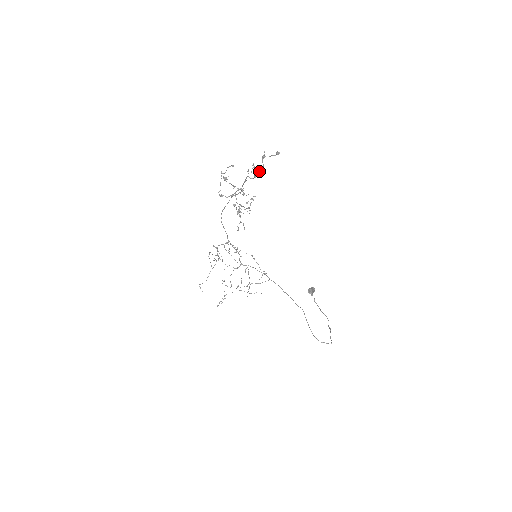
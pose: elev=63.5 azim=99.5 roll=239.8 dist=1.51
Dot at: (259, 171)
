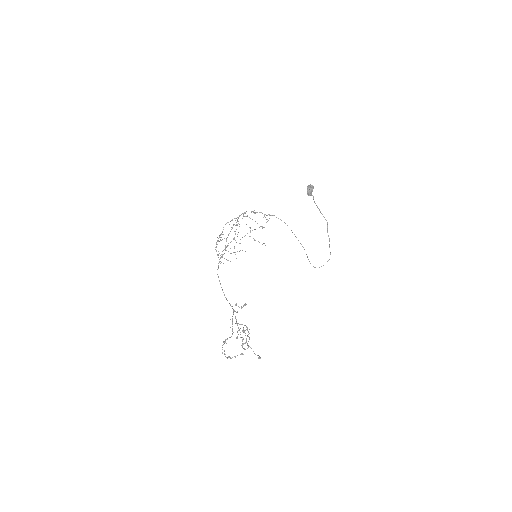
Dot at: occluded
